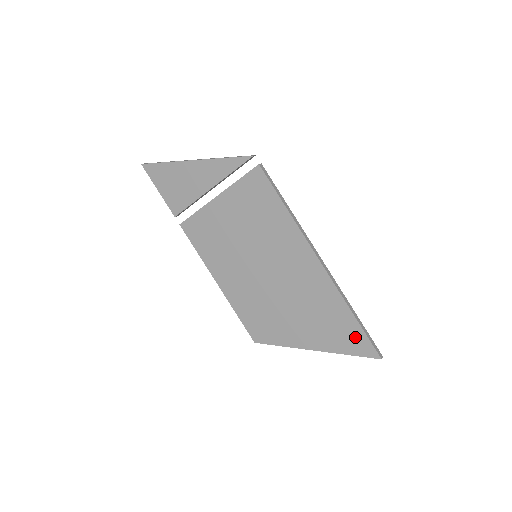
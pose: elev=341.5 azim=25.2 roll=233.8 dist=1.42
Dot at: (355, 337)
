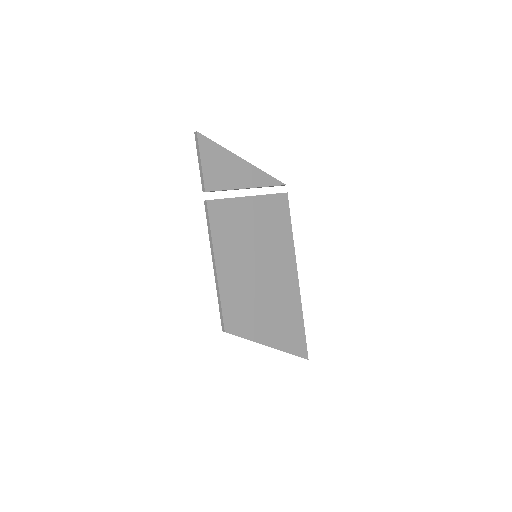
Dot at: (299, 340)
